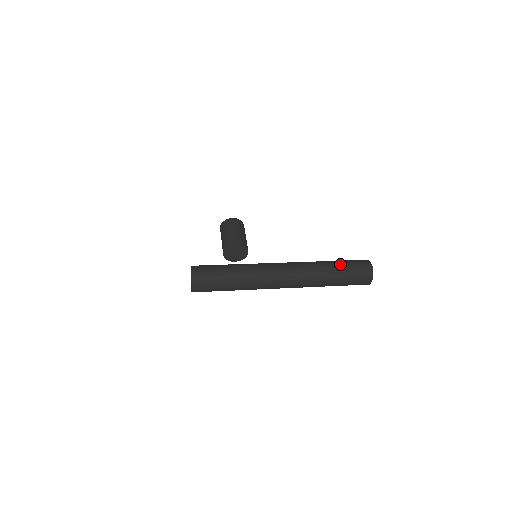
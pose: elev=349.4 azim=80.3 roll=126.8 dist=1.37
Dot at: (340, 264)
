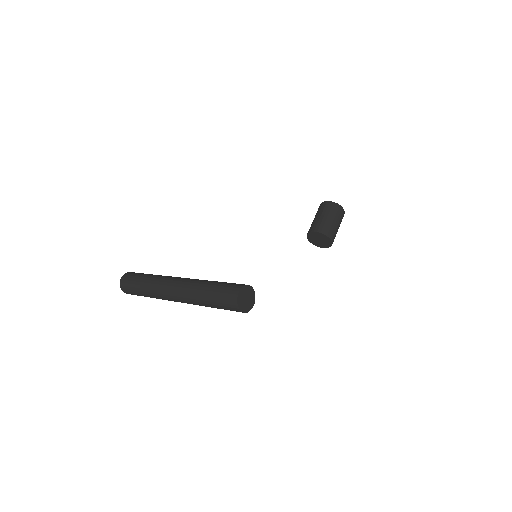
Dot at: (213, 287)
